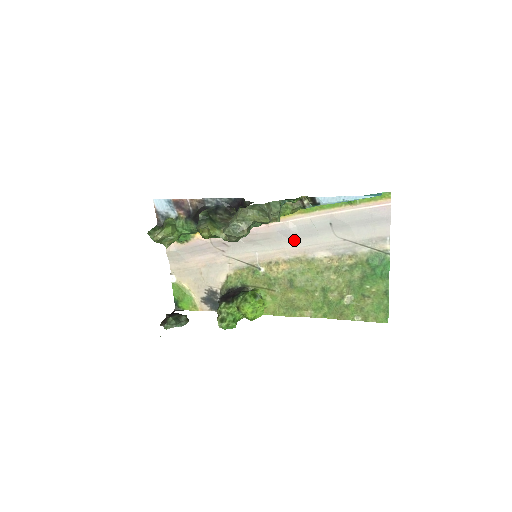
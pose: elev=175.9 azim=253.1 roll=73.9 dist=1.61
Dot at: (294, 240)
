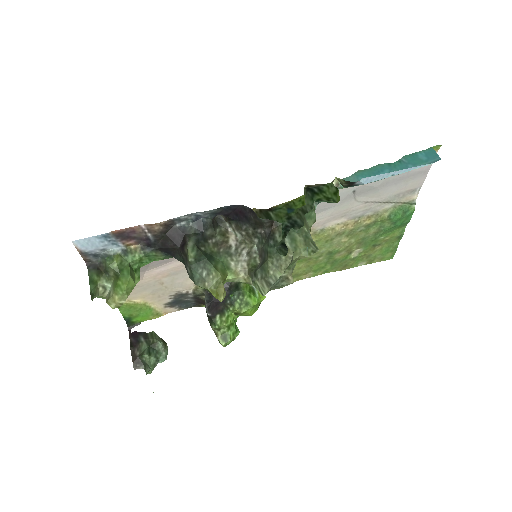
Dot at: occluded
